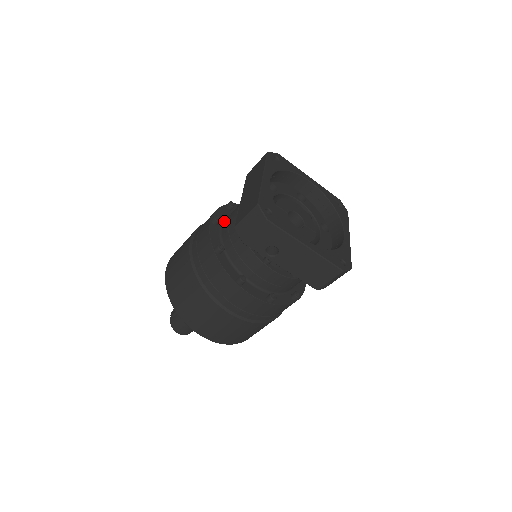
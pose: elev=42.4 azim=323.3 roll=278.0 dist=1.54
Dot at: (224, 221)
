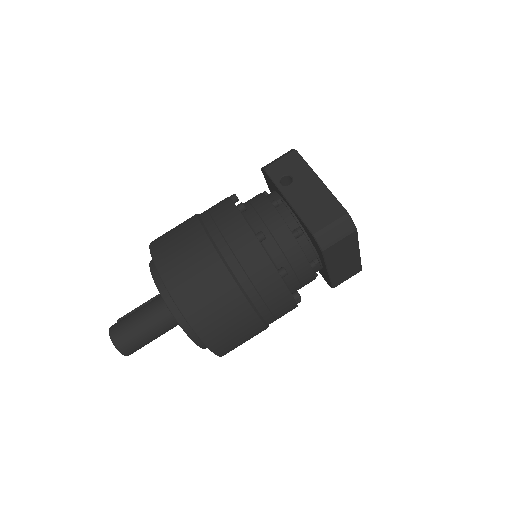
Dot at: occluded
